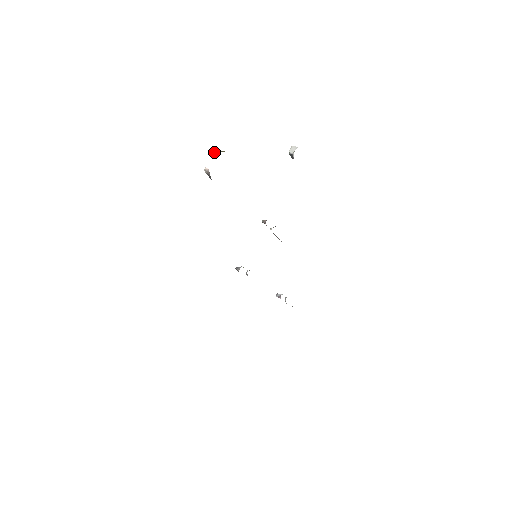
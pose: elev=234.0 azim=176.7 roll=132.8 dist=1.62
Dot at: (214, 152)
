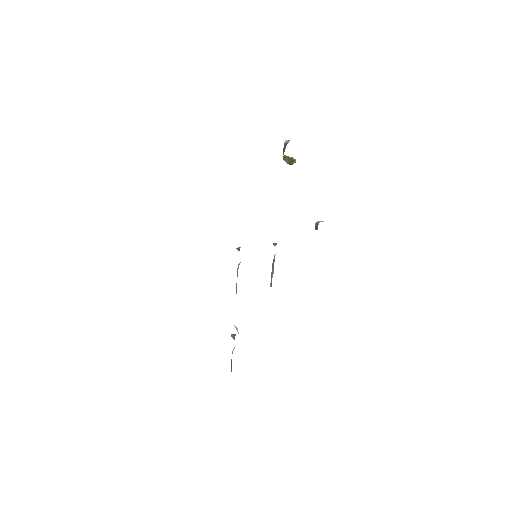
Dot at: (285, 160)
